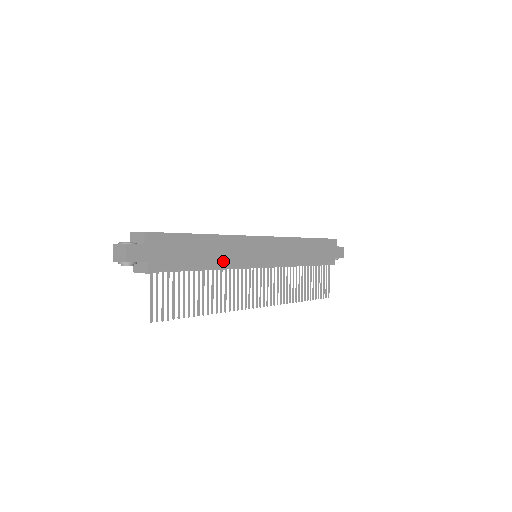
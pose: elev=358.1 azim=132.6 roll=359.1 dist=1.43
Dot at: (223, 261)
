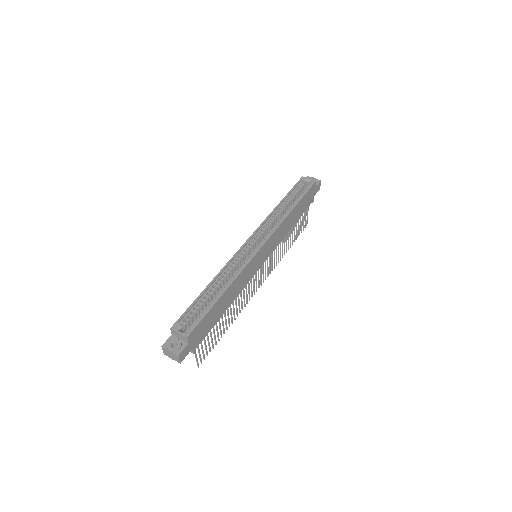
Dot at: (237, 293)
